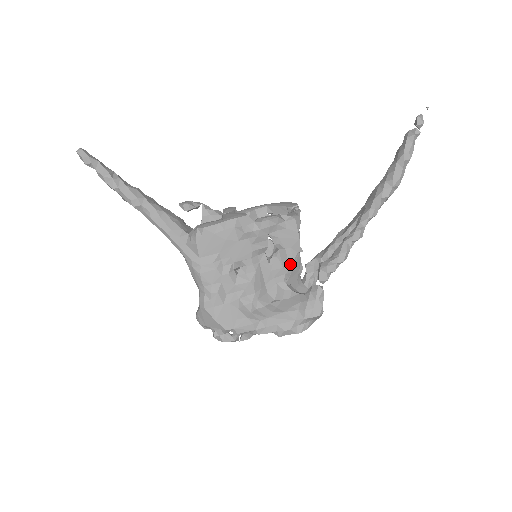
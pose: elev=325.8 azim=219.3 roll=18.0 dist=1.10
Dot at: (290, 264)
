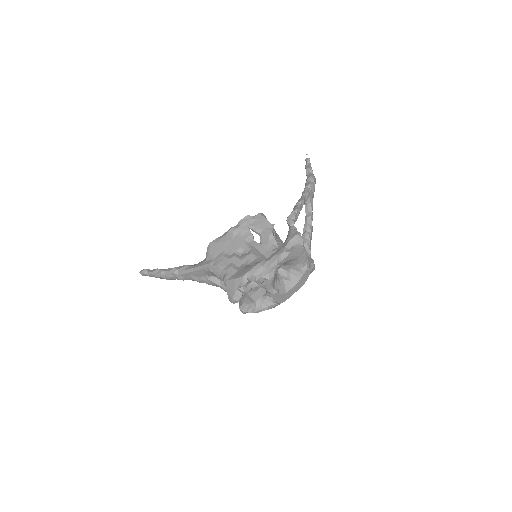
Dot at: (272, 236)
